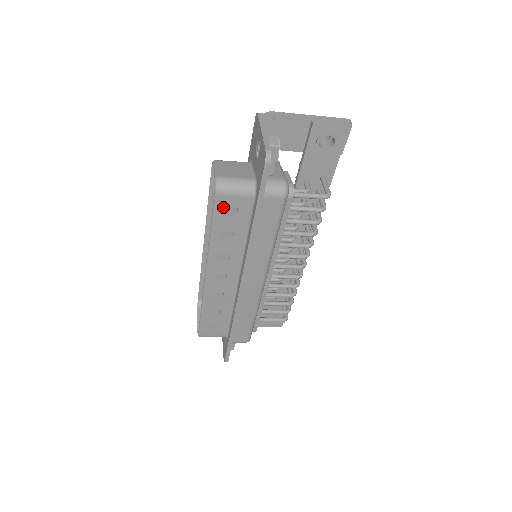
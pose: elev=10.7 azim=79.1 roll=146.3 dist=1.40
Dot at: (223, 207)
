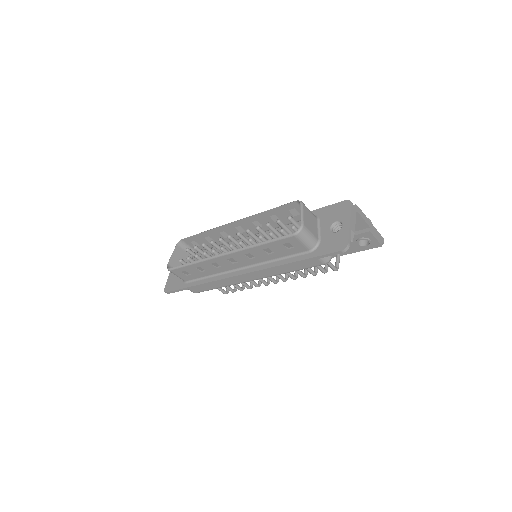
Dot at: (288, 241)
